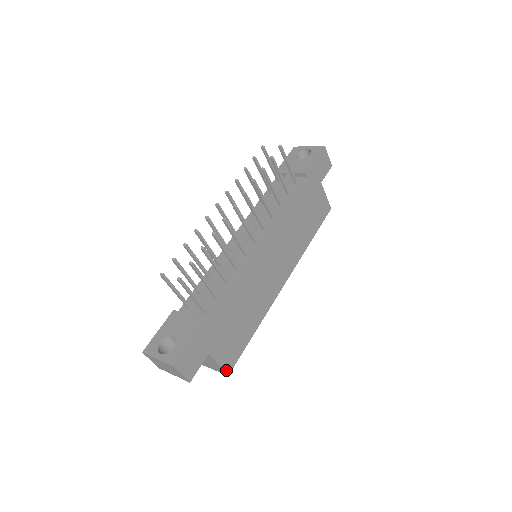
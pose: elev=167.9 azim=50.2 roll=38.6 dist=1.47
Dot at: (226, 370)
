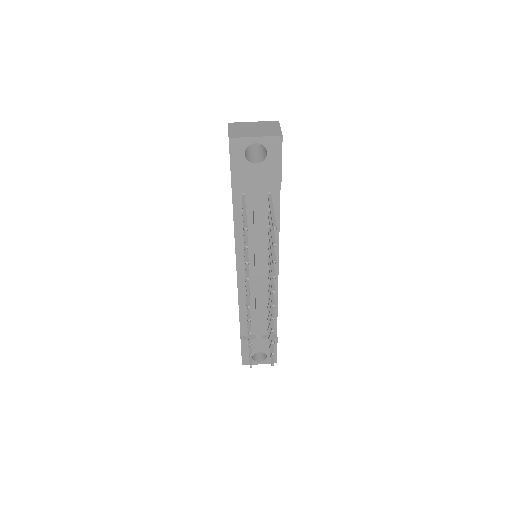
Dot at: occluded
